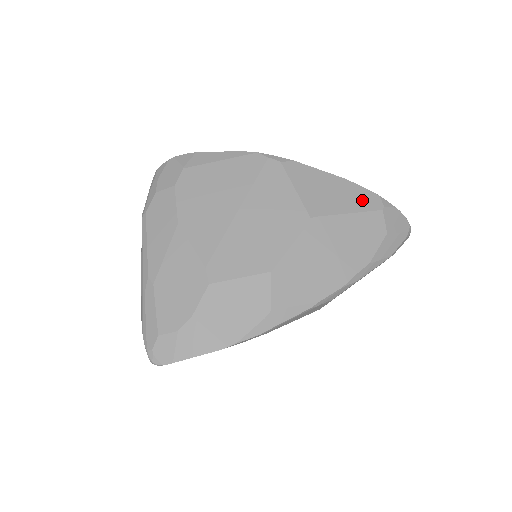
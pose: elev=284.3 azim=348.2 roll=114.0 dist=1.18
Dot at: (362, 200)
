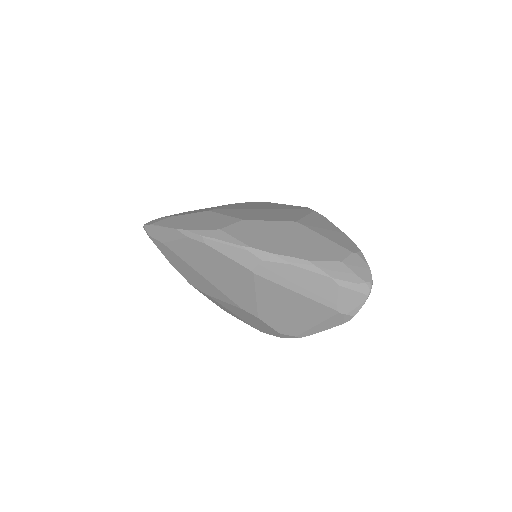
Dot at: (344, 242)
